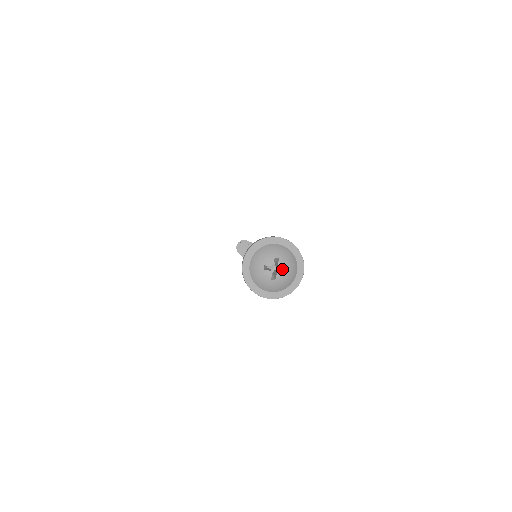
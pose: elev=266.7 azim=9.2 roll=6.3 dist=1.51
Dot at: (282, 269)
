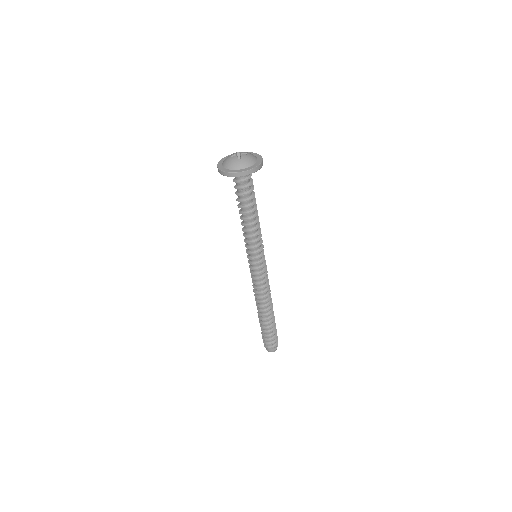
Dot at: occluded
